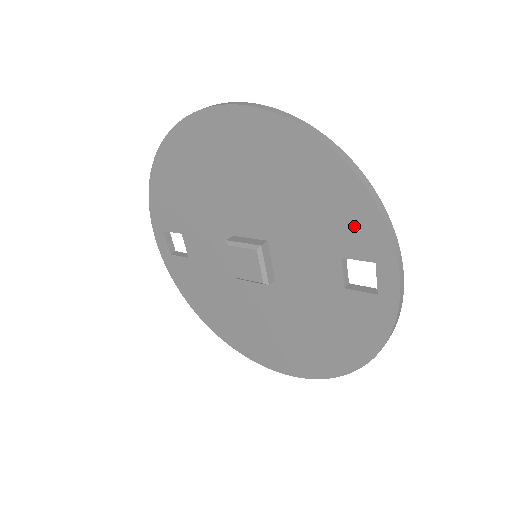
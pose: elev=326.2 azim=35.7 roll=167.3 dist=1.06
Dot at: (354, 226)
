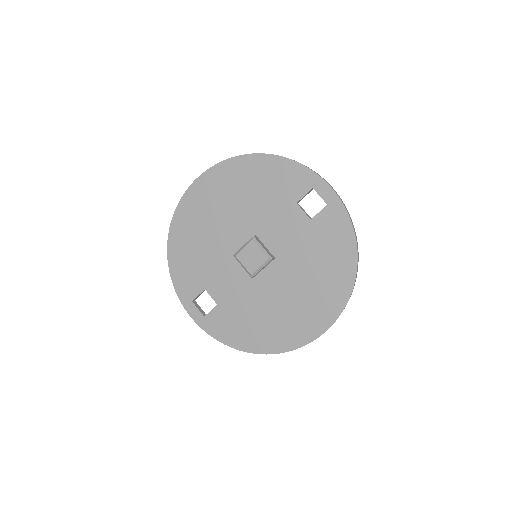
Dot at: (290, 180)
